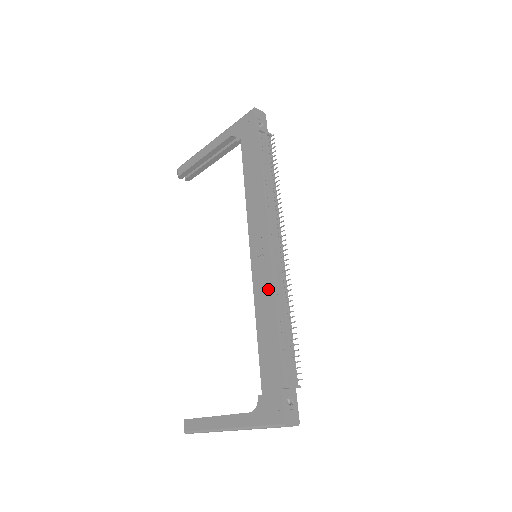
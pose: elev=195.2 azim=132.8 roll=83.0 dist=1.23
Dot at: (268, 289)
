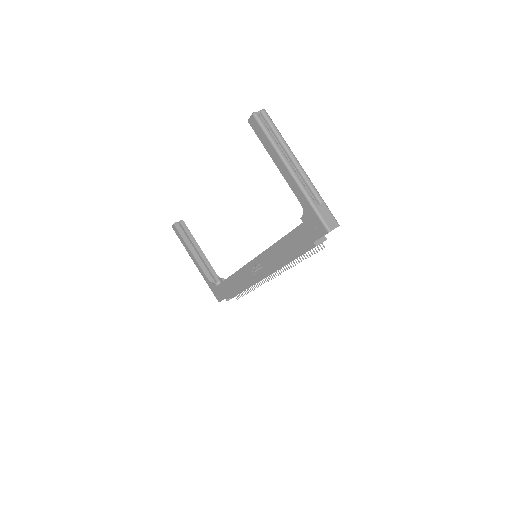
Dot at: (247, 282)
